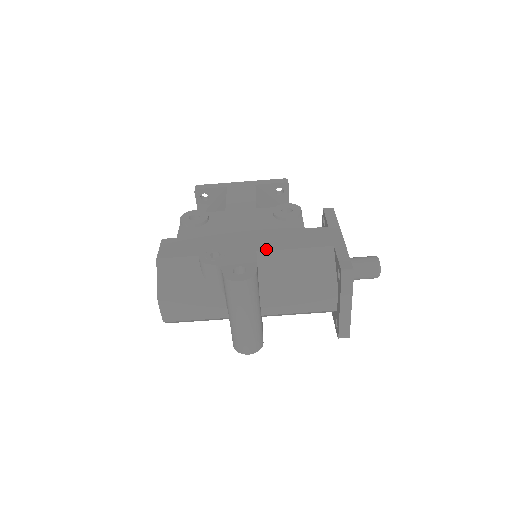
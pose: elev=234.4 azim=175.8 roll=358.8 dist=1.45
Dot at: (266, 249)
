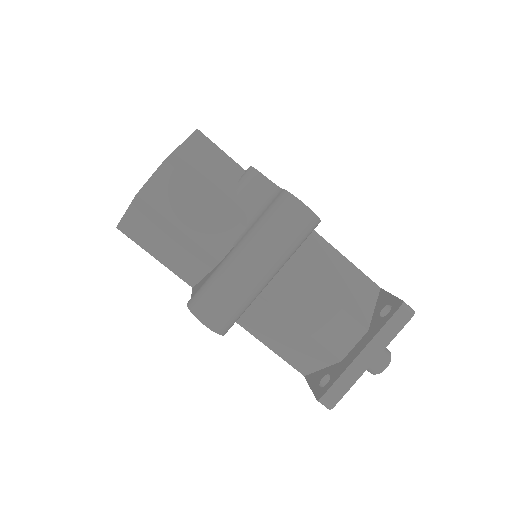
Dot at: occluded
